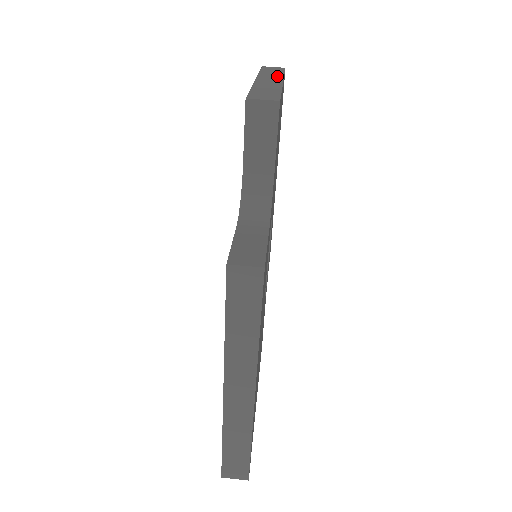
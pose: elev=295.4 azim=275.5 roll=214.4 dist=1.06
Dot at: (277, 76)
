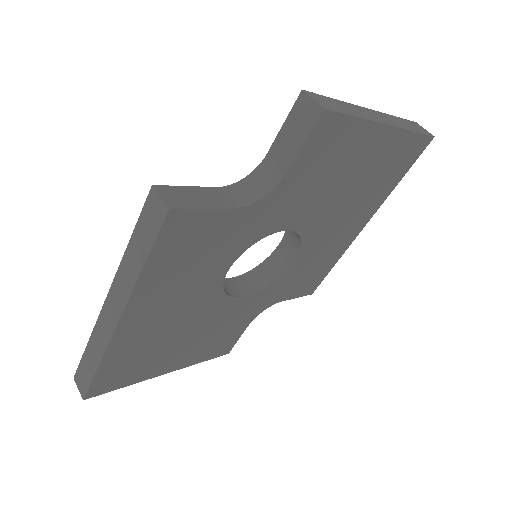
Dot at: (398, 124)
